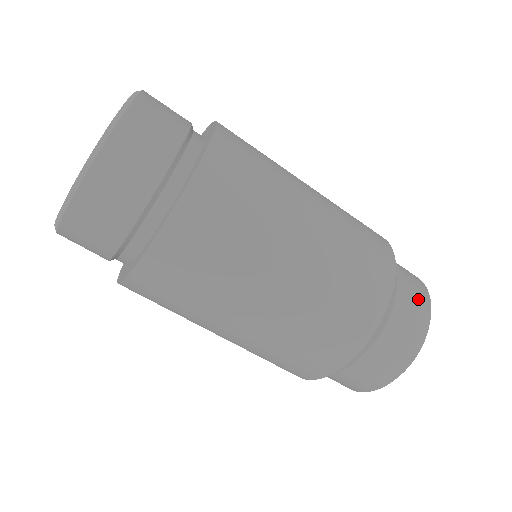
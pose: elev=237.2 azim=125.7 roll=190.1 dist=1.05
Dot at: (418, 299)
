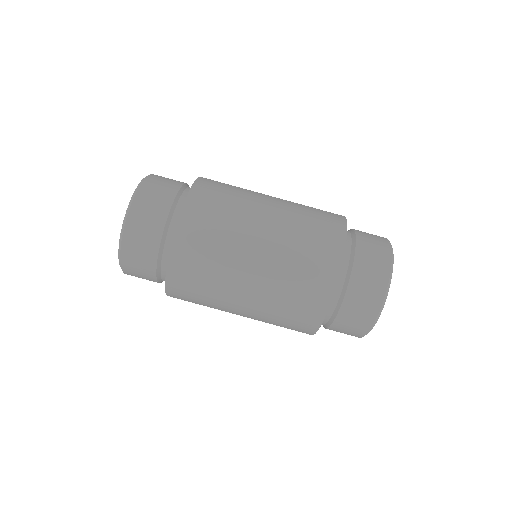
Dot at: (376, 237)
